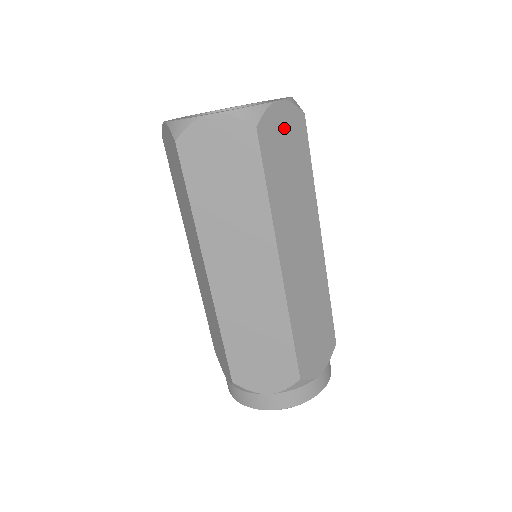
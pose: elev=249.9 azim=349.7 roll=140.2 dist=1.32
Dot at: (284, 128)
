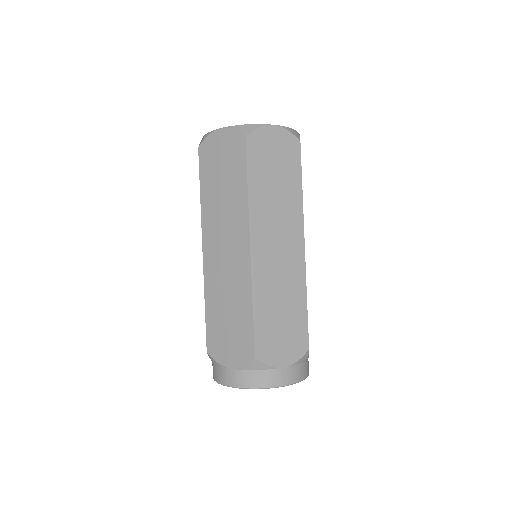
Dot at: occluded
